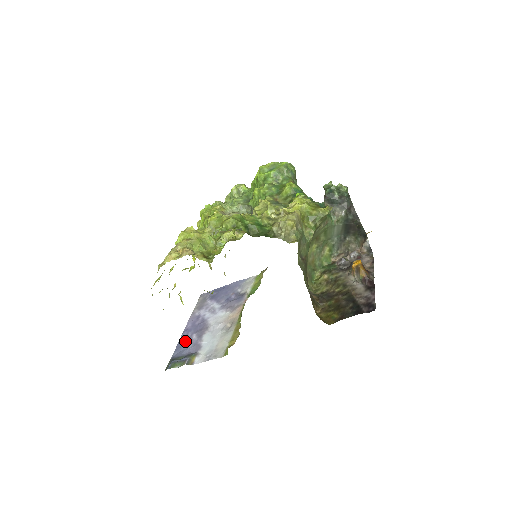
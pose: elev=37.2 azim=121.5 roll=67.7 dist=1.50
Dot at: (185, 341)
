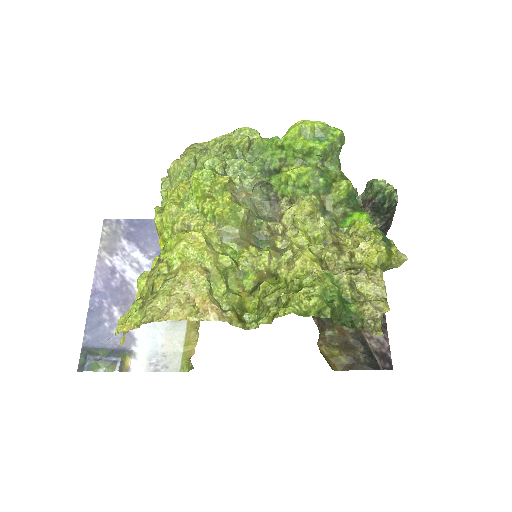
Dot at: (101, 317)
